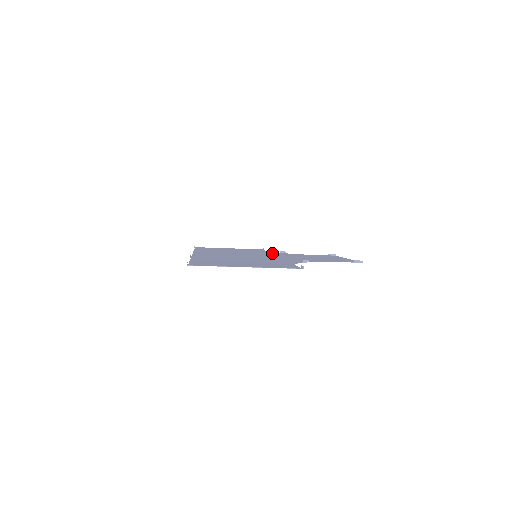
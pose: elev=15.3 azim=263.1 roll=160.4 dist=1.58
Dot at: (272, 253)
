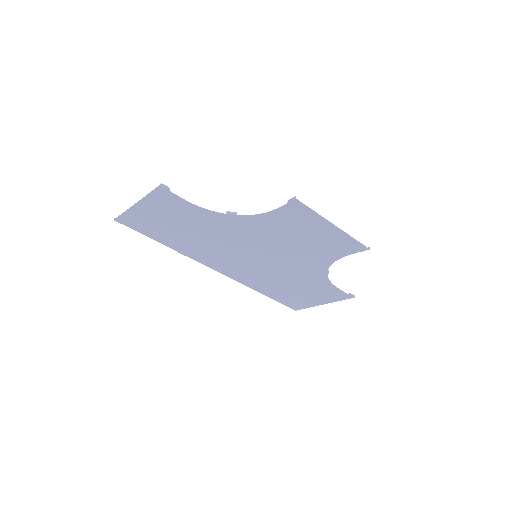
Dot at: (307, 269)
